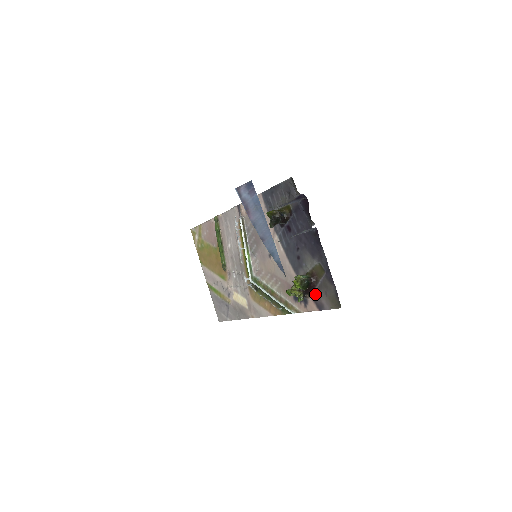
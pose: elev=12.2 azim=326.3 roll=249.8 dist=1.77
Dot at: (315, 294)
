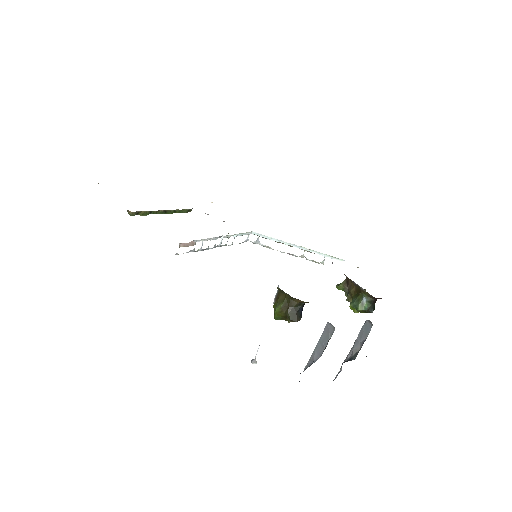
Dot at: occluded
